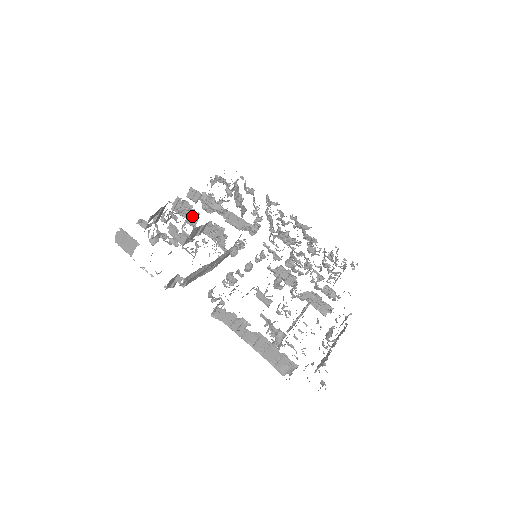
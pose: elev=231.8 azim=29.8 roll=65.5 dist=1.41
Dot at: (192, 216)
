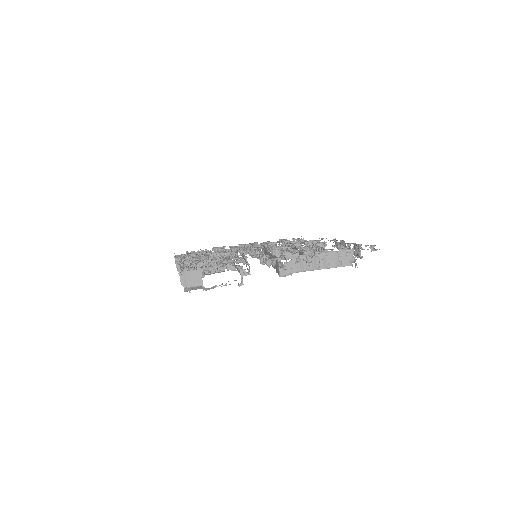
Dot at: occluded
